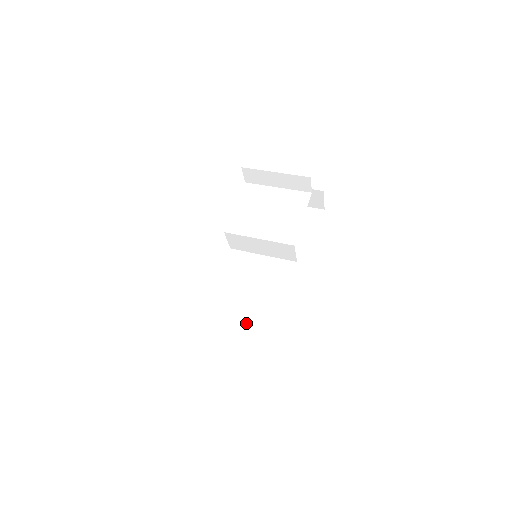
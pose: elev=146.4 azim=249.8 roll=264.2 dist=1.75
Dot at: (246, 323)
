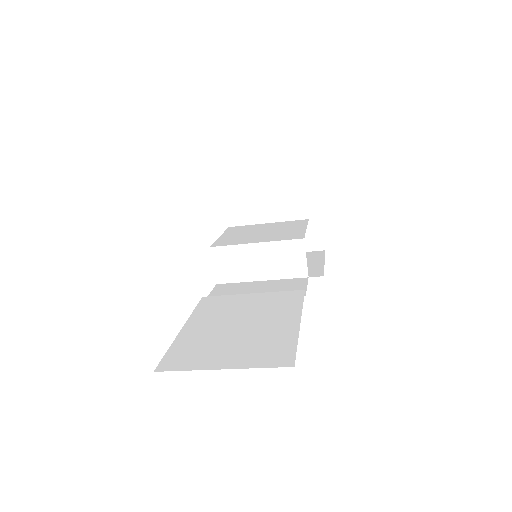
Dot at: (255, 319)
